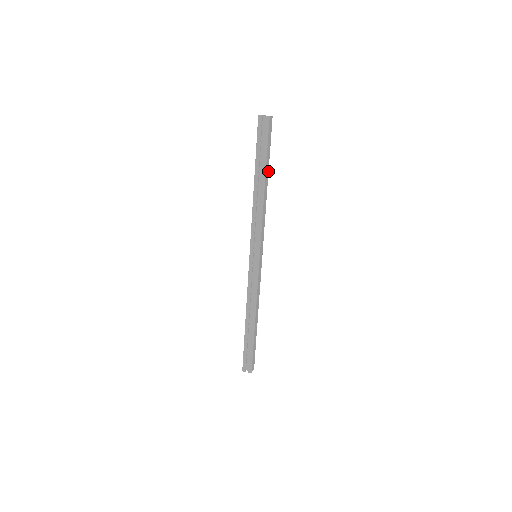
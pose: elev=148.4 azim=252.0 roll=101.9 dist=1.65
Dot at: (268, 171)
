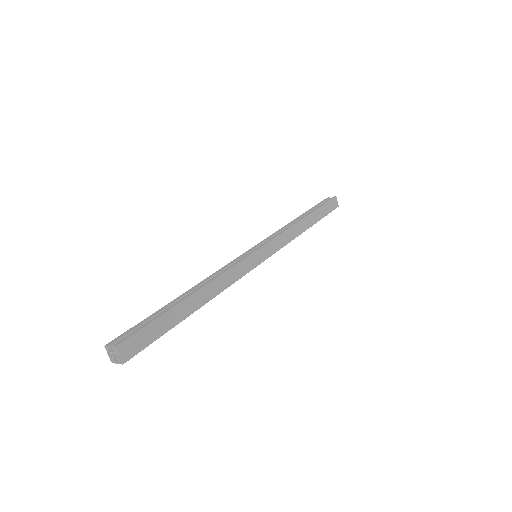
Dot at: (315, 223)
